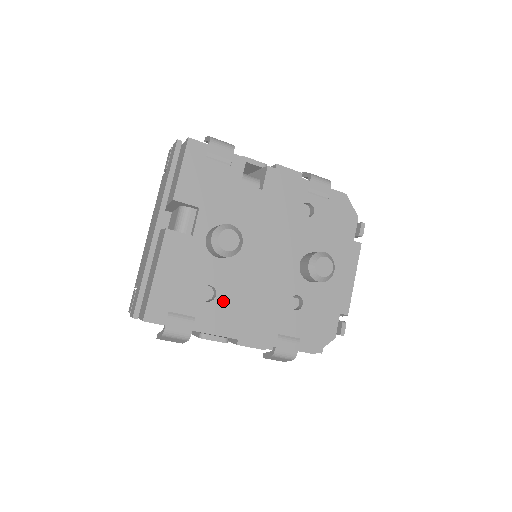
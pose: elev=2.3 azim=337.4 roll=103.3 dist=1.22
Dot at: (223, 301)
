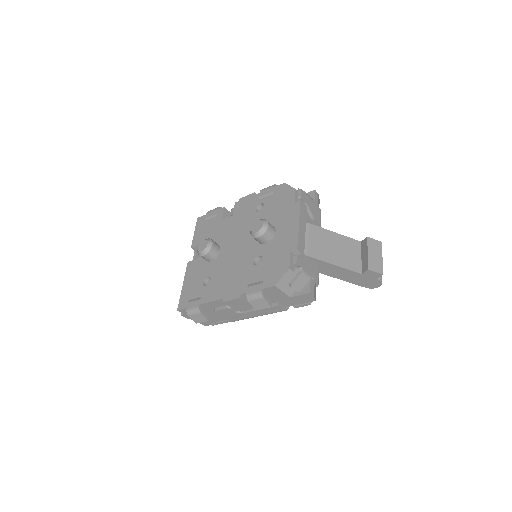
Dot at: (215, 282)
